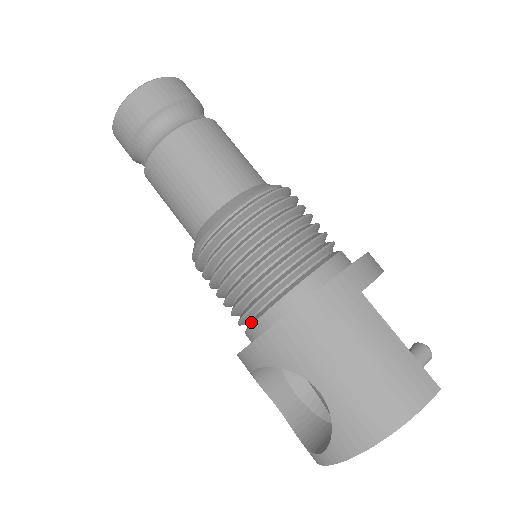
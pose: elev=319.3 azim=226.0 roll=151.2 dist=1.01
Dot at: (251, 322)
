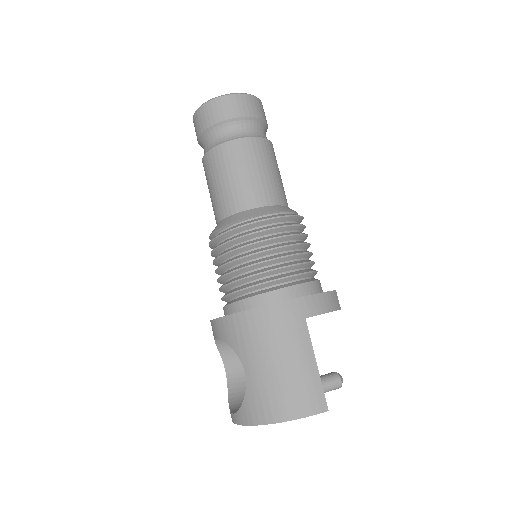
Dot at: (227, 303)
